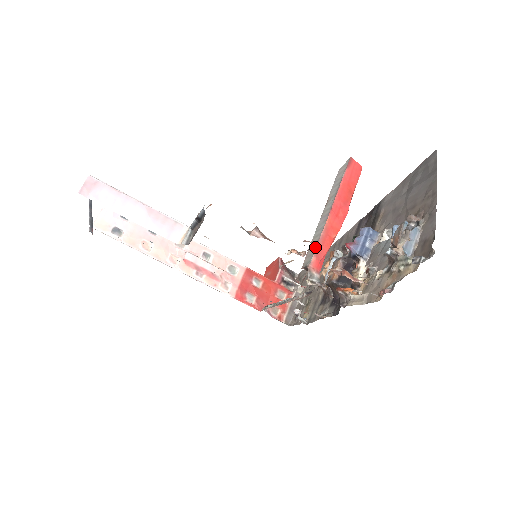
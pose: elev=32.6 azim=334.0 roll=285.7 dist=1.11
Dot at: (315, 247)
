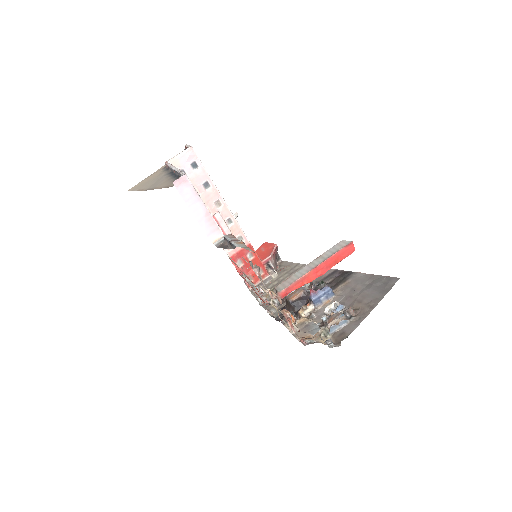
Dot at: (290, 284)
